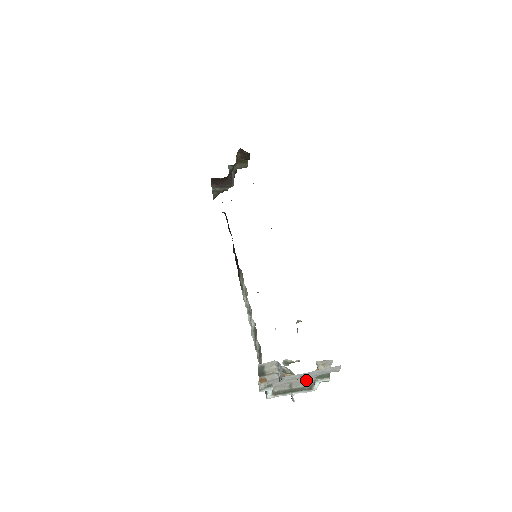
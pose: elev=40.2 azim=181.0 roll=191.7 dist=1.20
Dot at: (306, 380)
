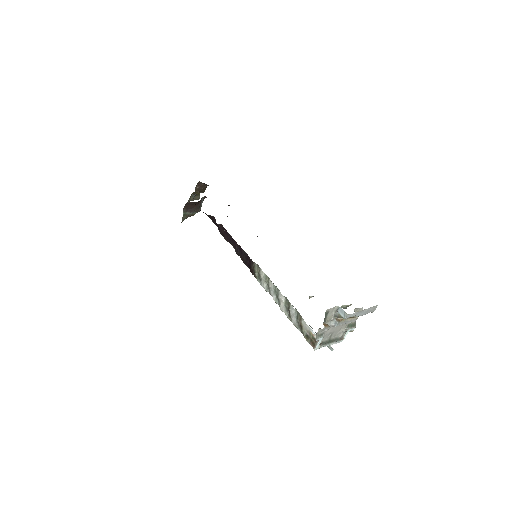
Dot at: (341, 330)
